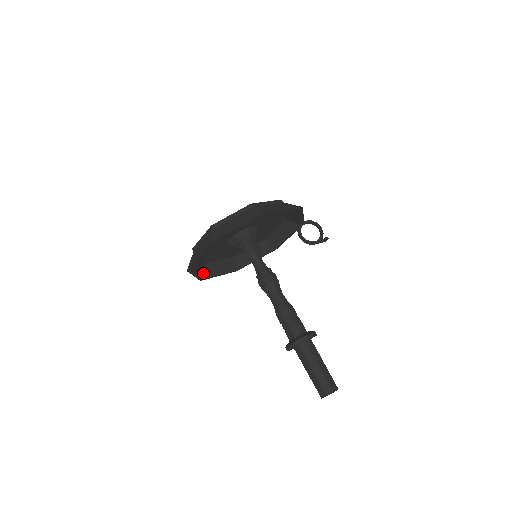
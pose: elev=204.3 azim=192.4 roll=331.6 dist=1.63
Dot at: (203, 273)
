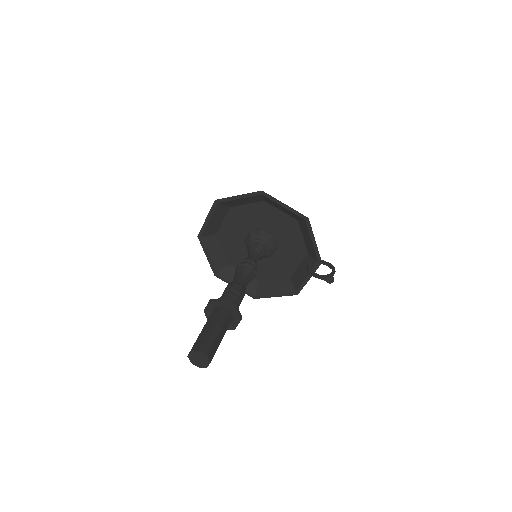
Dot at: (219, 268)
